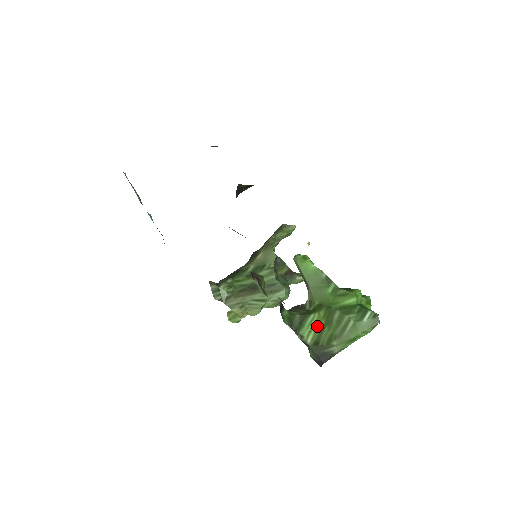
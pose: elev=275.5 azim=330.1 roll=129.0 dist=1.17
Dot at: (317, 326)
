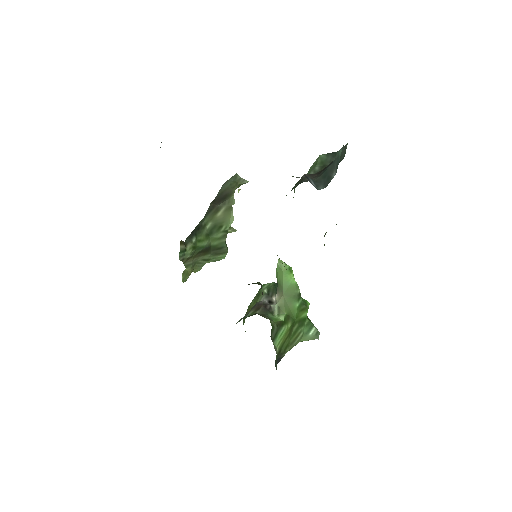
Dot at: (284, 337)
